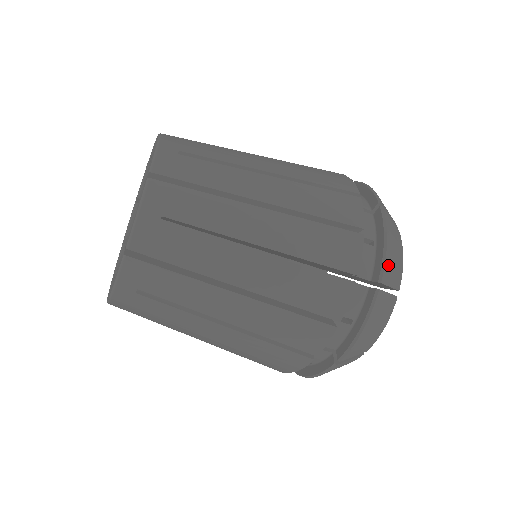
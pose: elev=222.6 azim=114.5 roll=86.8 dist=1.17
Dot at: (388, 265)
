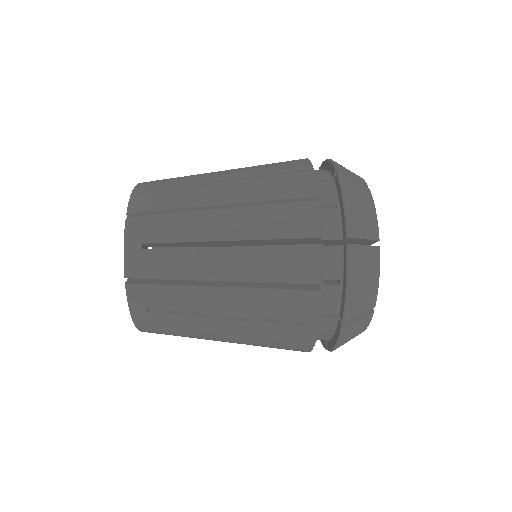
Dot at: occluded
